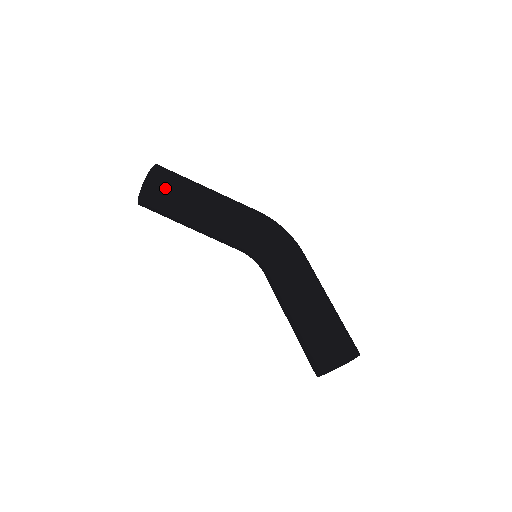
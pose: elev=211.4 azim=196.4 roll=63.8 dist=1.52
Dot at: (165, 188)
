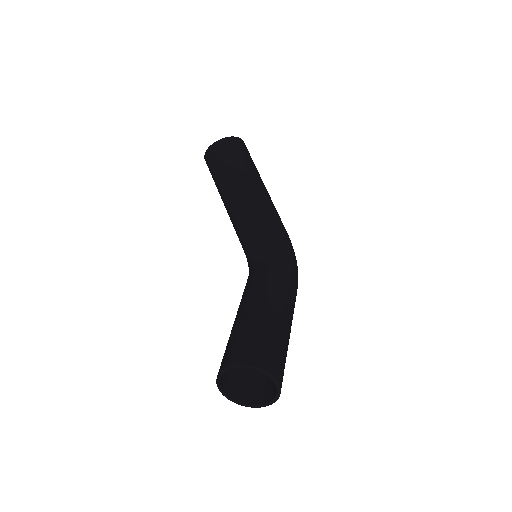
Dot at: (238, 153)
